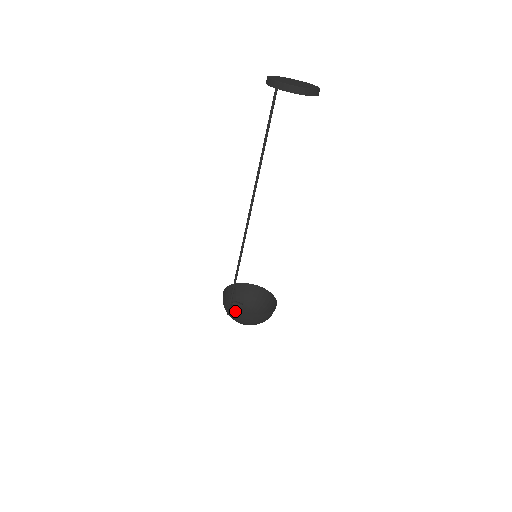
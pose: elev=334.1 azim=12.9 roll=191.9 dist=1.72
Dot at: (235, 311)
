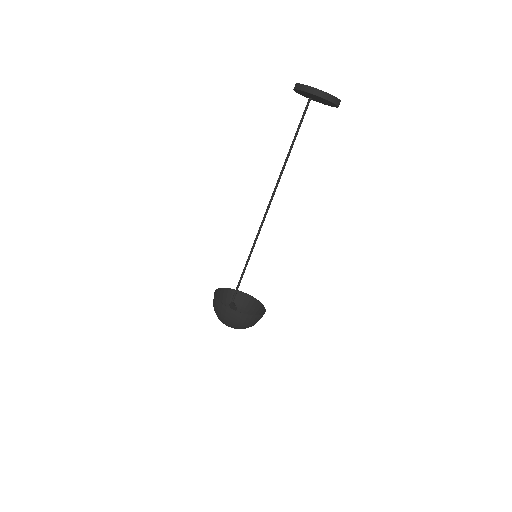
Dot at: occluded
